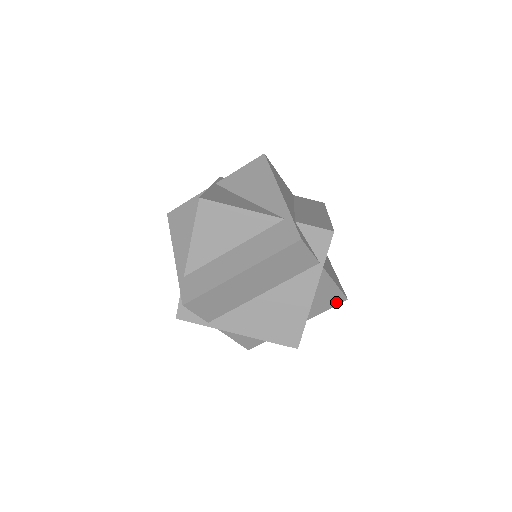
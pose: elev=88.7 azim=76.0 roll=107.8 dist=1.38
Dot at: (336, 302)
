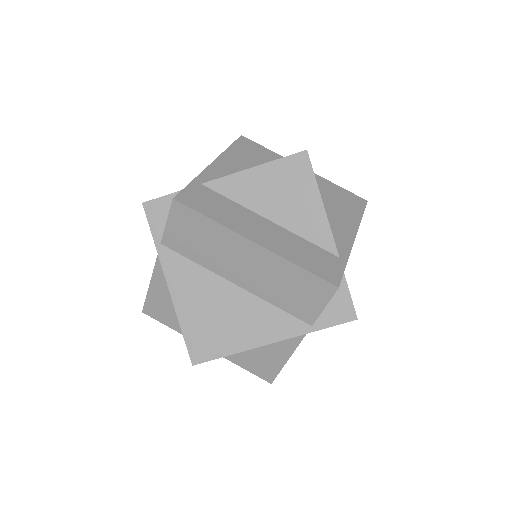
Dot at: (262, 373)
